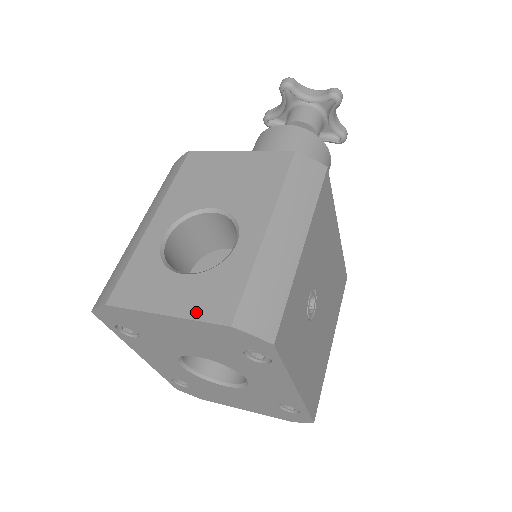
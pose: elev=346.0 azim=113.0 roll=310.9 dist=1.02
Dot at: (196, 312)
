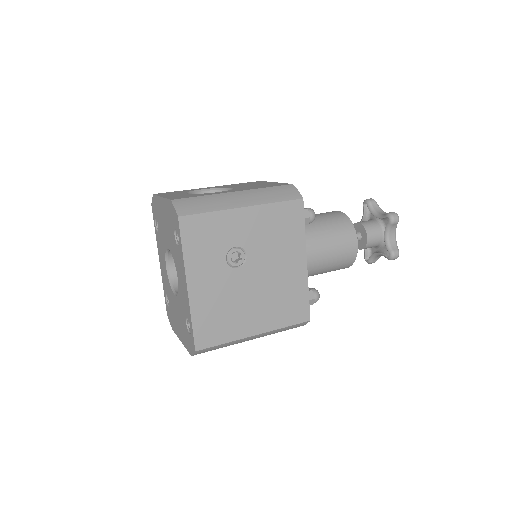
Dot at: (170, 197)
